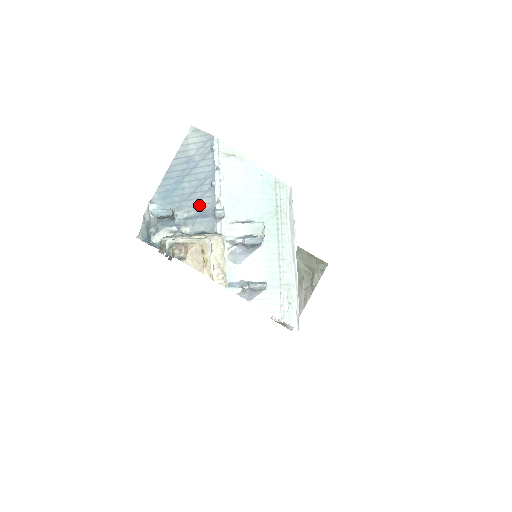
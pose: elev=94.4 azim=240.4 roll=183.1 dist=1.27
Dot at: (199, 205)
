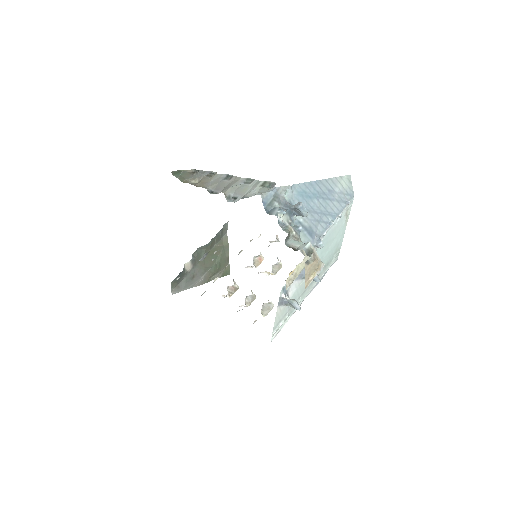
Dot at: (314, 224)
